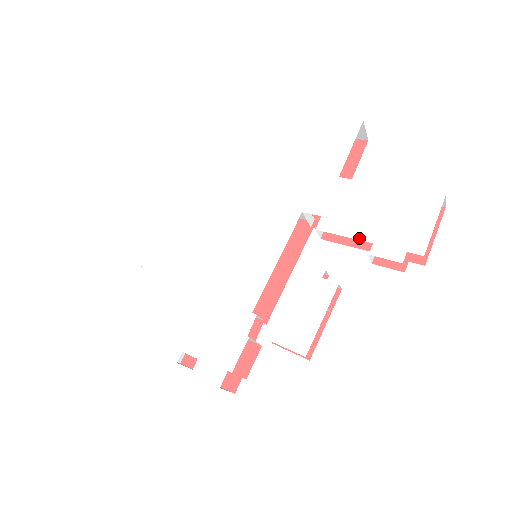
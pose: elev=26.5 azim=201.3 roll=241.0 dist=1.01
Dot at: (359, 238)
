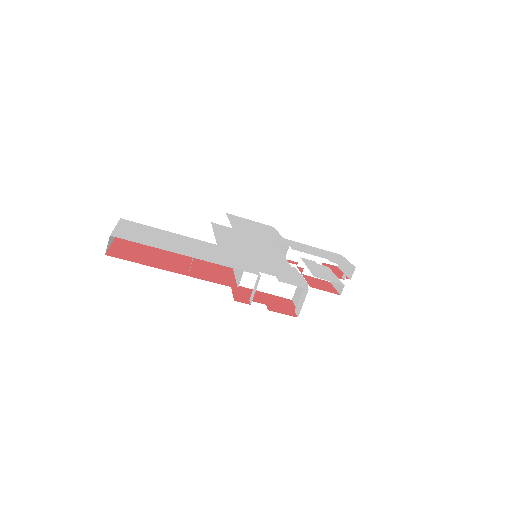
Dot at: (319, 256)
